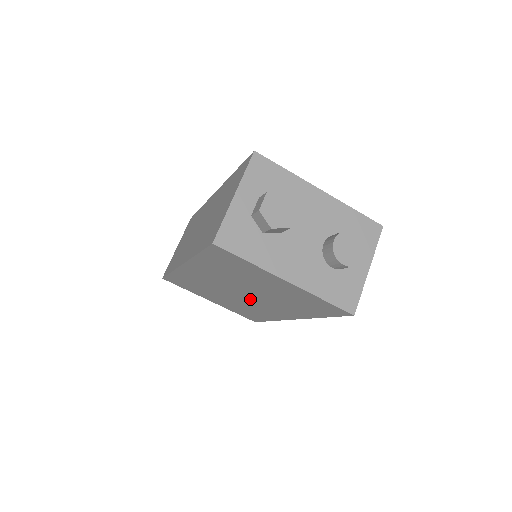
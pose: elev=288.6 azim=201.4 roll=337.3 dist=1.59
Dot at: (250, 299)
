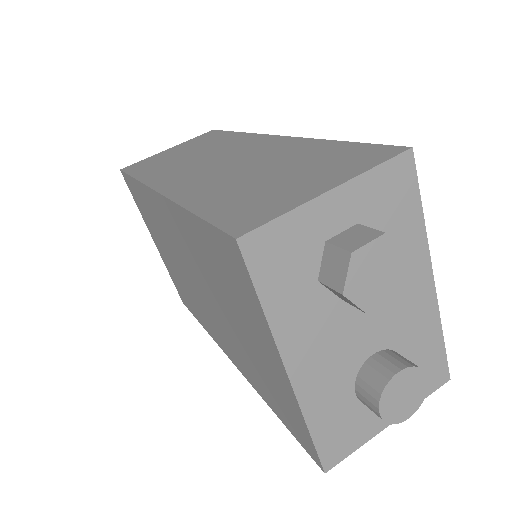
Dot at: (204, 300)
